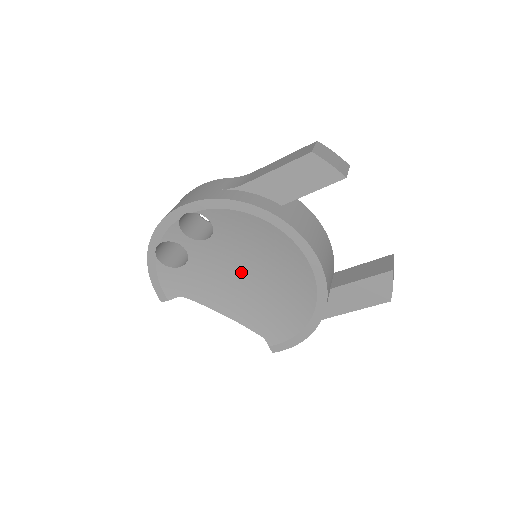
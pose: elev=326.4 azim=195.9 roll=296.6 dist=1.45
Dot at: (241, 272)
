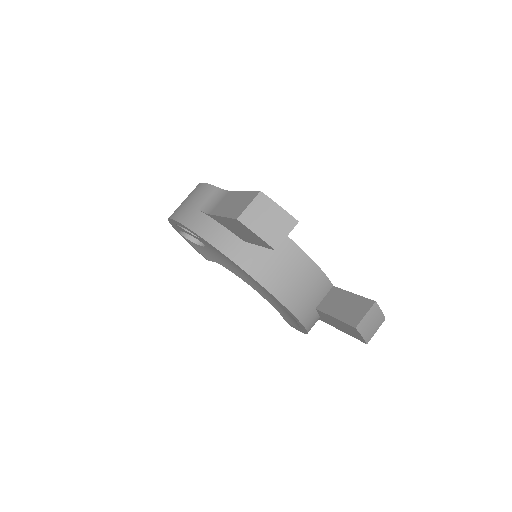
Dot at: occluded
